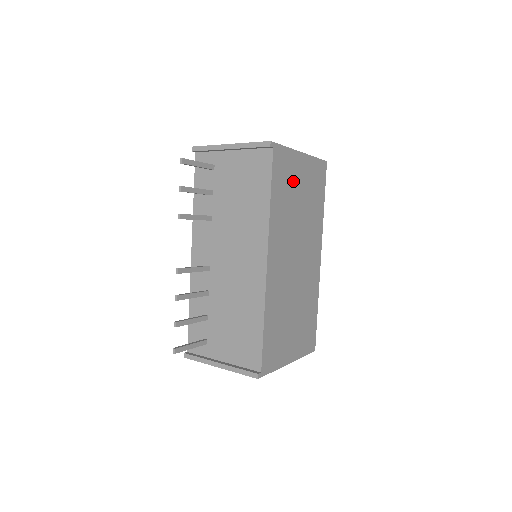
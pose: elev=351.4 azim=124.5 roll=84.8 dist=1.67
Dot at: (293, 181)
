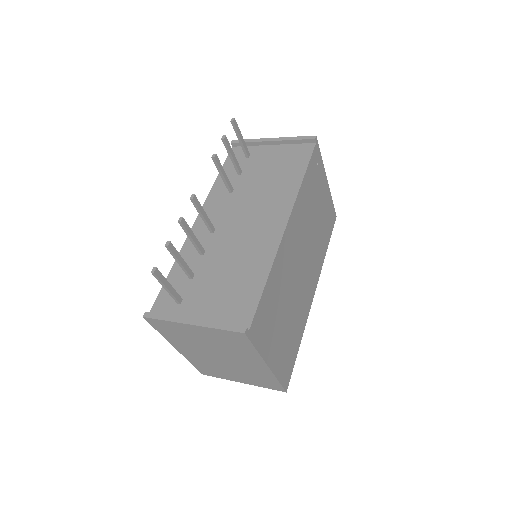
Dot at: (318, 191)
